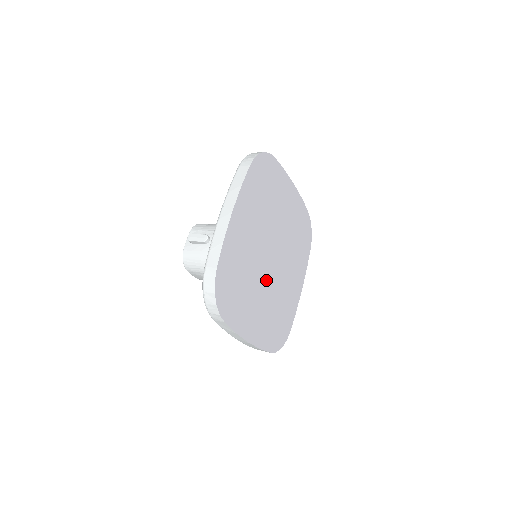
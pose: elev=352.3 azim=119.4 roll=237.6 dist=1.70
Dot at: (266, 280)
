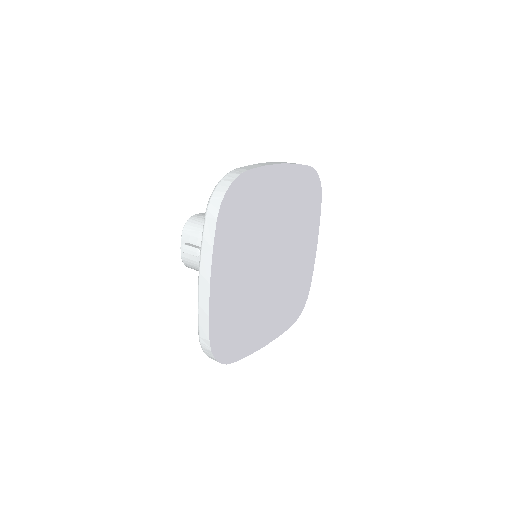
Dot at: (270, 286)
